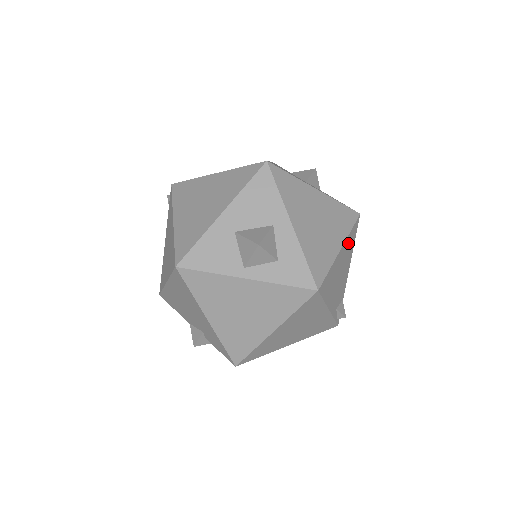
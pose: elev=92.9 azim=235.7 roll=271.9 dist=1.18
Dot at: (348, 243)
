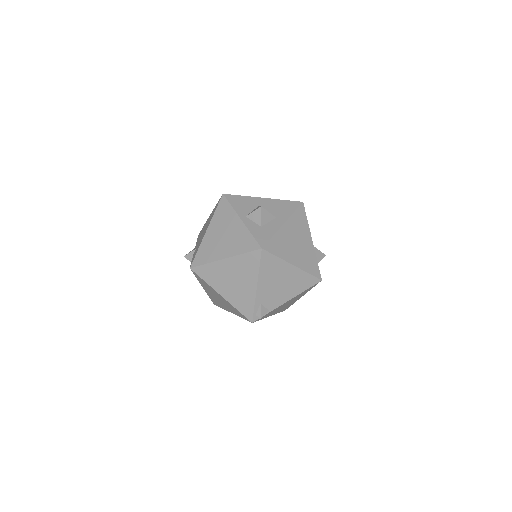
Dot at: (300, 277)
